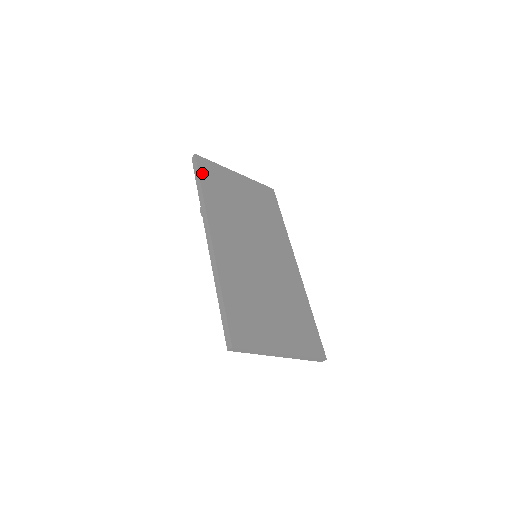
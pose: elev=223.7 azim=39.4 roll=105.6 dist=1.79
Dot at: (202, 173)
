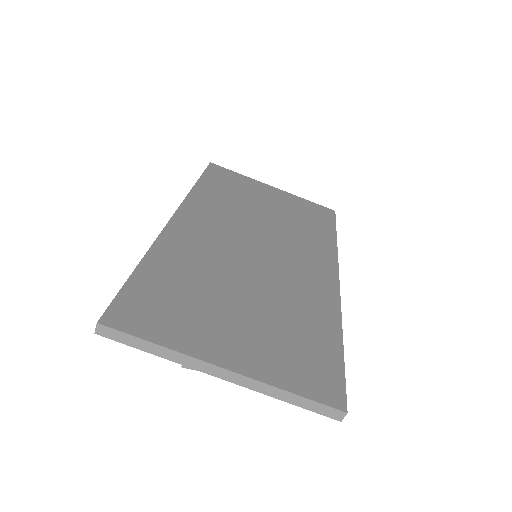
Dot at: (209, 175)
